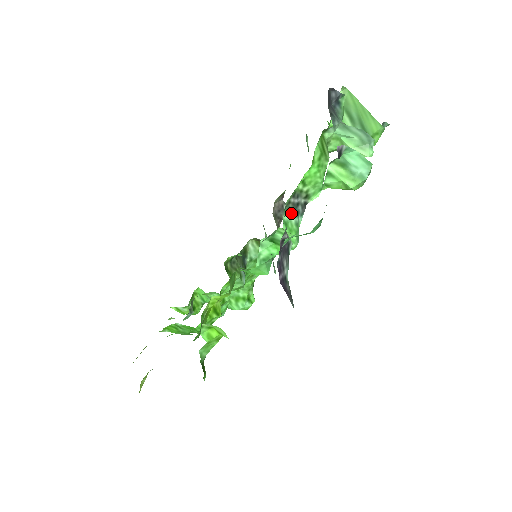
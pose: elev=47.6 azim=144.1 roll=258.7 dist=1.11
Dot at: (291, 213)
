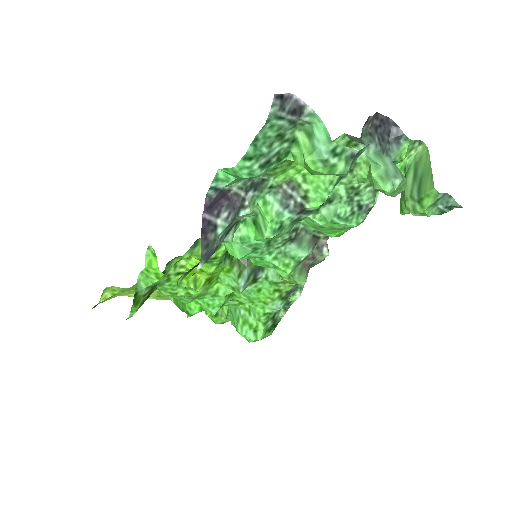
Dot at: (278, 199)
